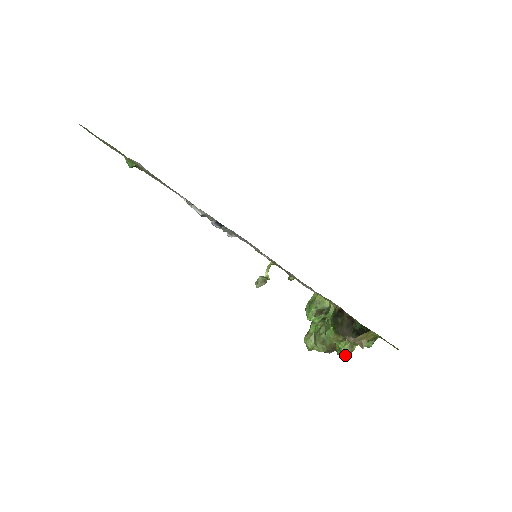
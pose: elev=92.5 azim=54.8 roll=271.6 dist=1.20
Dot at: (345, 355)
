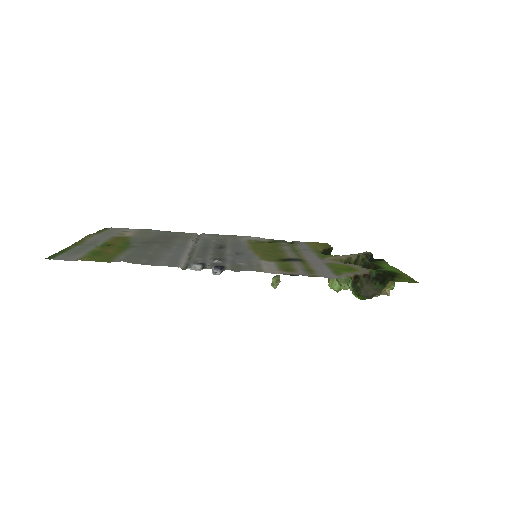
Dot at: occluded
